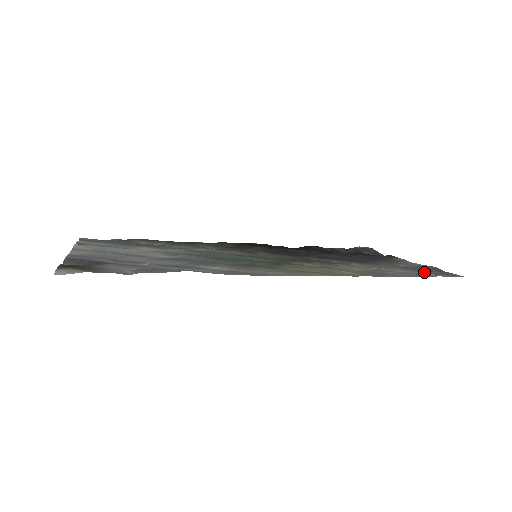
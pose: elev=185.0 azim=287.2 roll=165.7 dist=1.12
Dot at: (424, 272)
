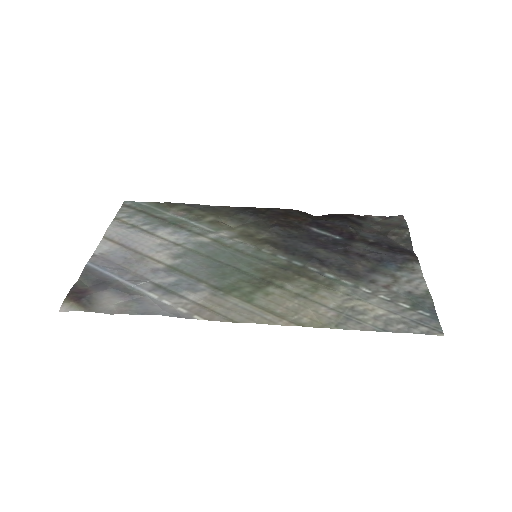
Dot at: (404, 316)
